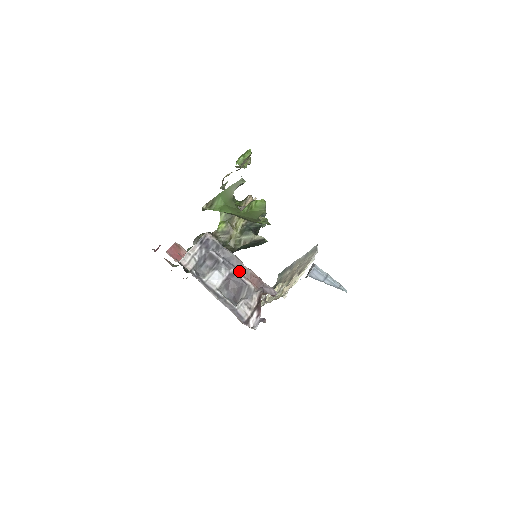
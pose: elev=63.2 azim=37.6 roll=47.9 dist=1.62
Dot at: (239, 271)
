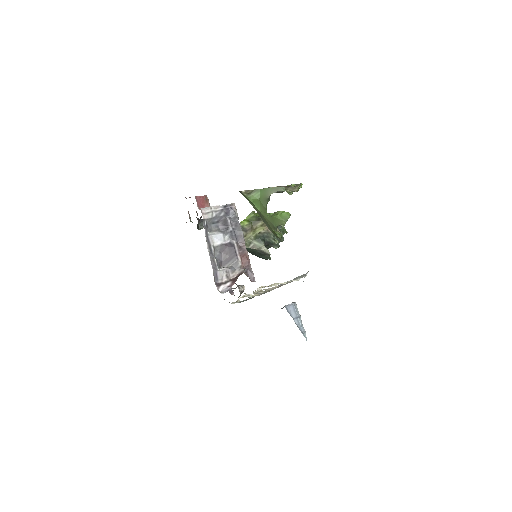
Dot at: (238, 246)
